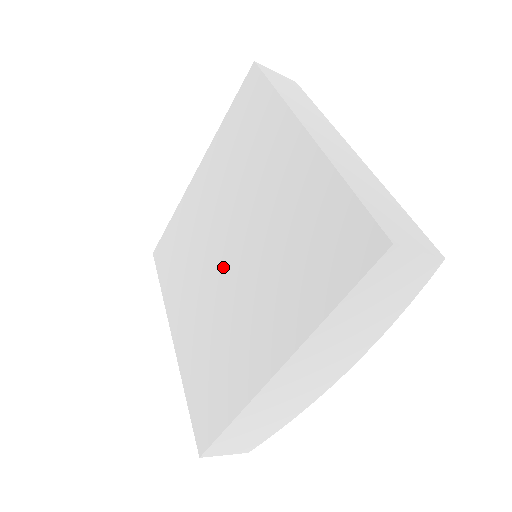
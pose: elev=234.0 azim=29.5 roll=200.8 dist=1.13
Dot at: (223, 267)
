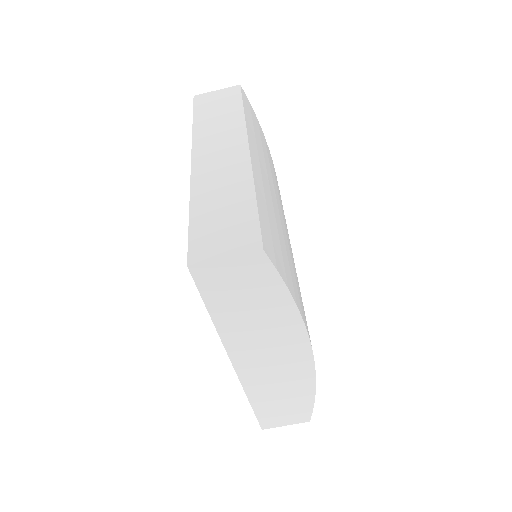
Dot at: occluded
